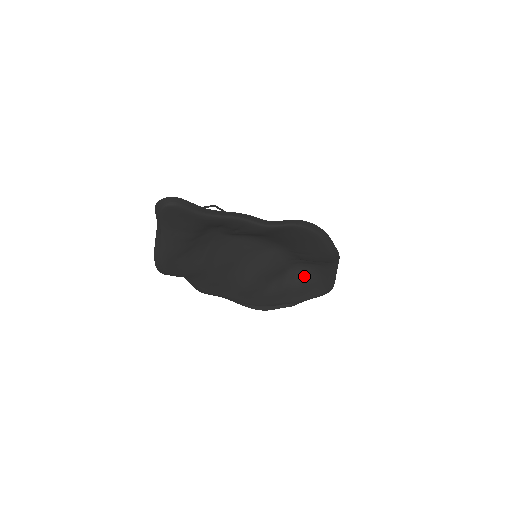
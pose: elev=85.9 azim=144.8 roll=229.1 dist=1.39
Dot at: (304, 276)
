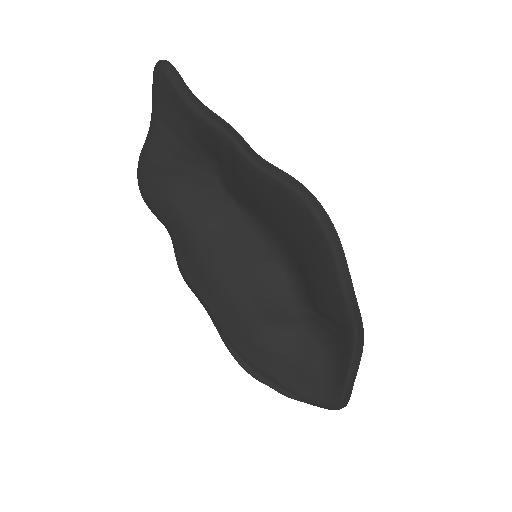
Dot at: (317, 352)
